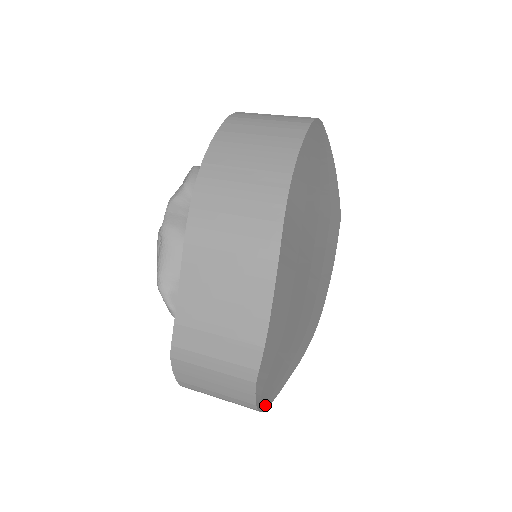
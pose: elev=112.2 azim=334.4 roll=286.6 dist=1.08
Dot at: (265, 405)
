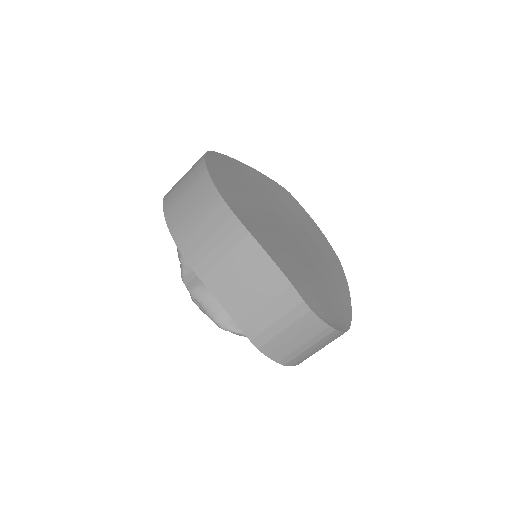
Dot at: (344, 328)
